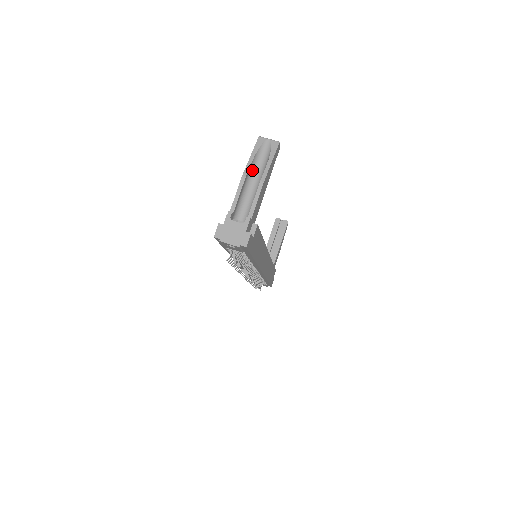
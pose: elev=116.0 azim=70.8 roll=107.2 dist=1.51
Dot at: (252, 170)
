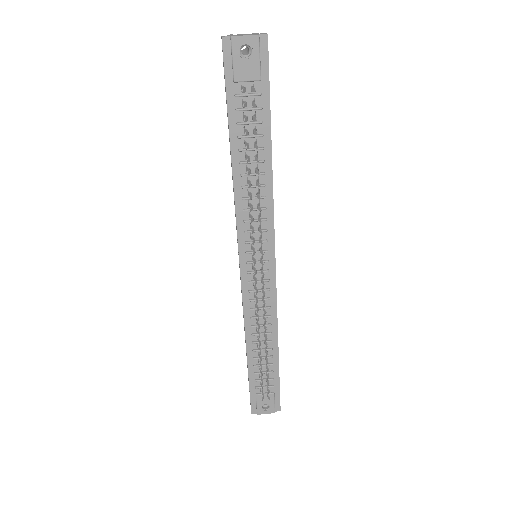
Dot at: occluded
